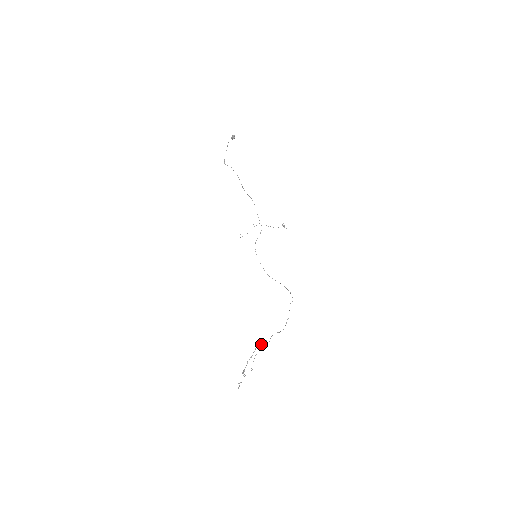
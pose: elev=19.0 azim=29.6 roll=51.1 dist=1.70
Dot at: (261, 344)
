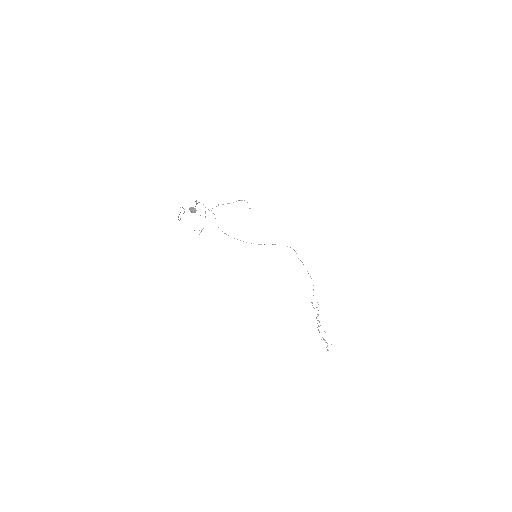
Dot at: occluded
